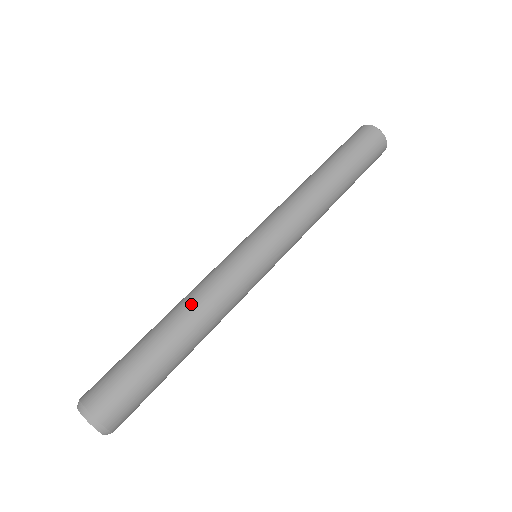
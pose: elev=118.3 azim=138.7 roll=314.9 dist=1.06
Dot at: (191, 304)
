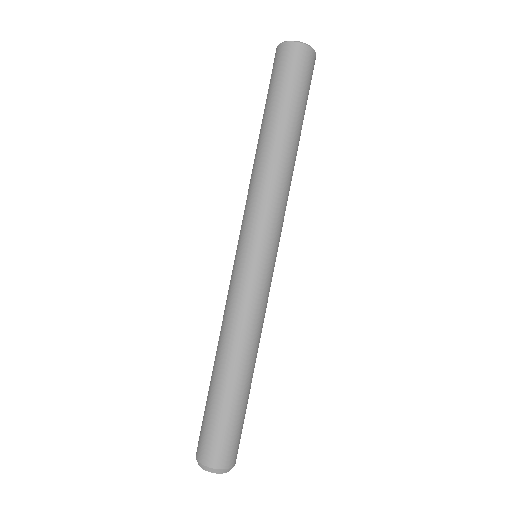
Dot at: (238, 343)
